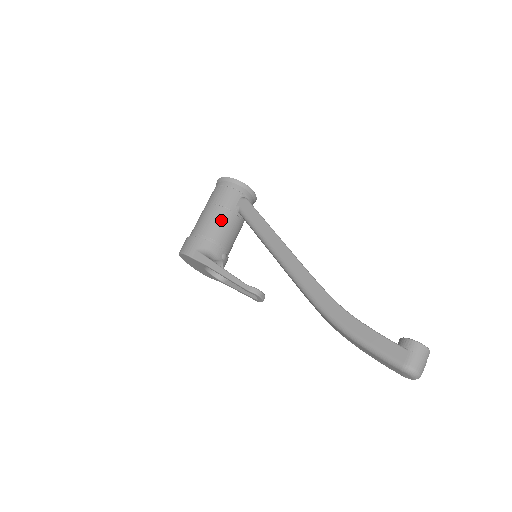
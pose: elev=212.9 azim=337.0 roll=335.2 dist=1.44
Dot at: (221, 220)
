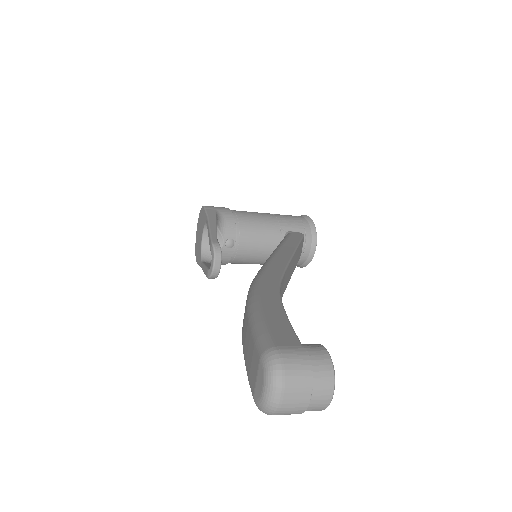
Dot at: (264, 222)
